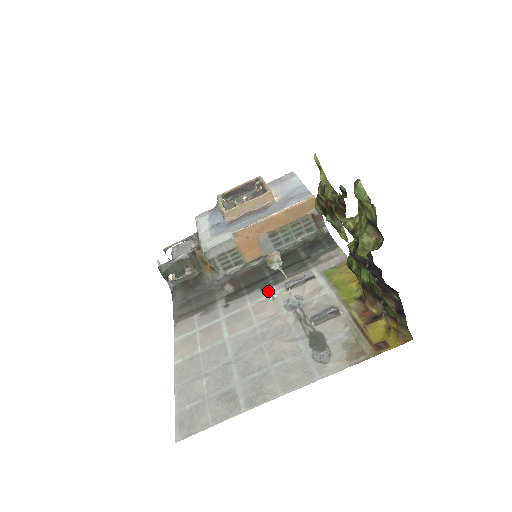
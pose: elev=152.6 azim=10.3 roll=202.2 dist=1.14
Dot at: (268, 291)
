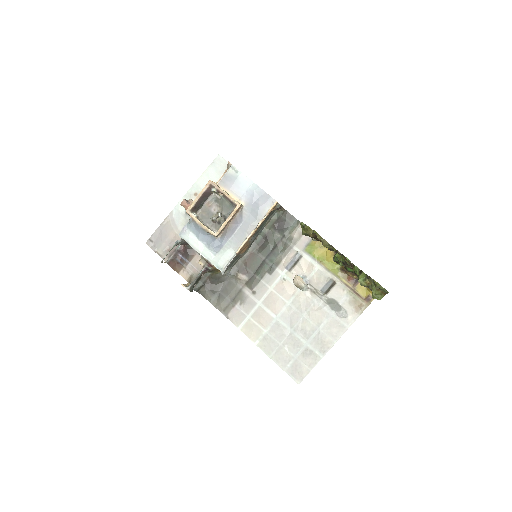
Dot at: (276, 274)
